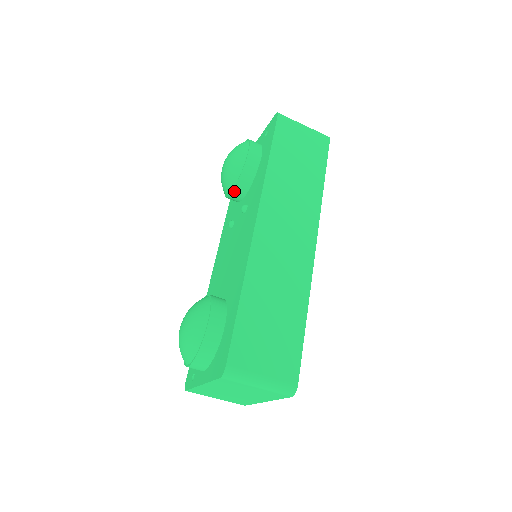
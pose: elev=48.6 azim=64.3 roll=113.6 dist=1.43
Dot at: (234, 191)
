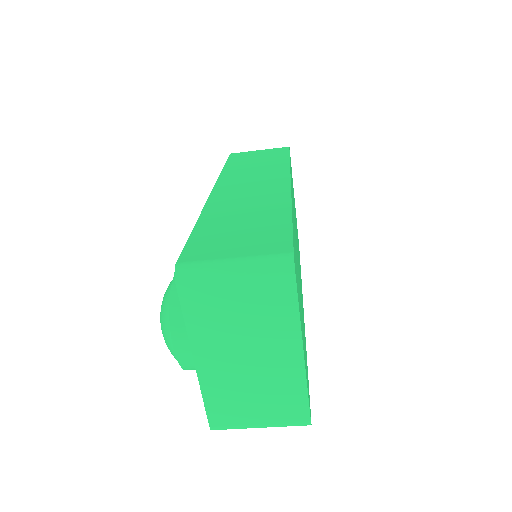
Dot at: occluded
